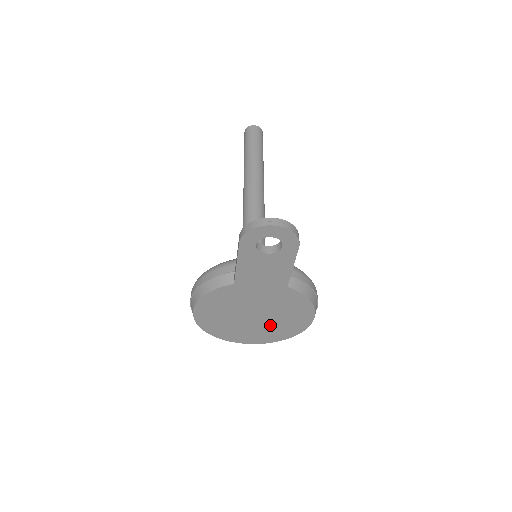
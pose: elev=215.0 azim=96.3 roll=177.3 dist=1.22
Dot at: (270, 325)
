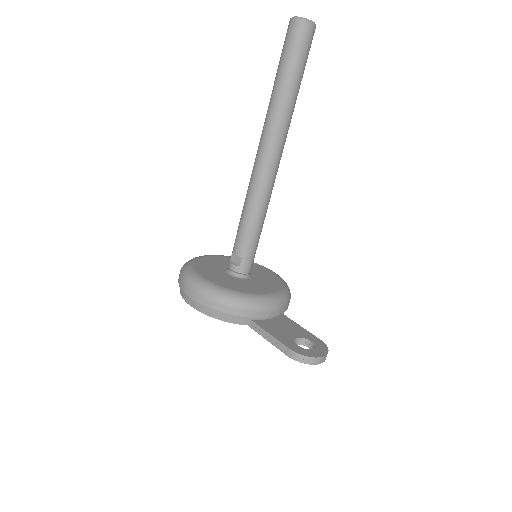
Dot at: occluded
